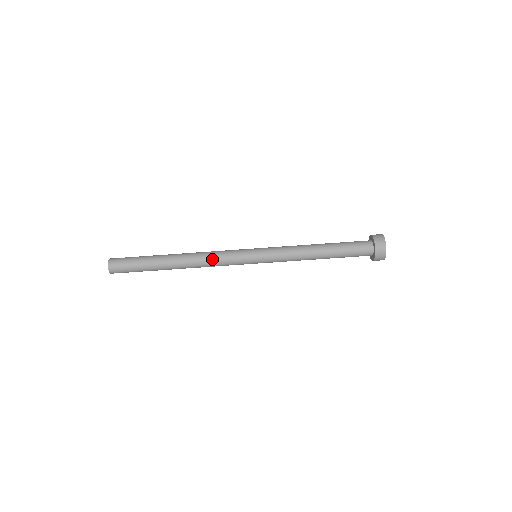
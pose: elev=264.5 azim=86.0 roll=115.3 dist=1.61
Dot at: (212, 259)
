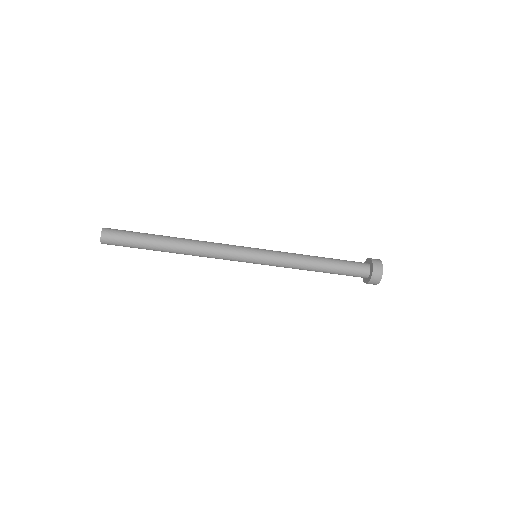
Dot at: (212, 254)
